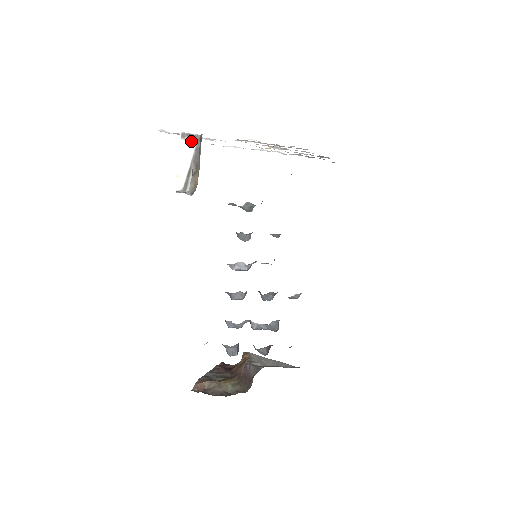
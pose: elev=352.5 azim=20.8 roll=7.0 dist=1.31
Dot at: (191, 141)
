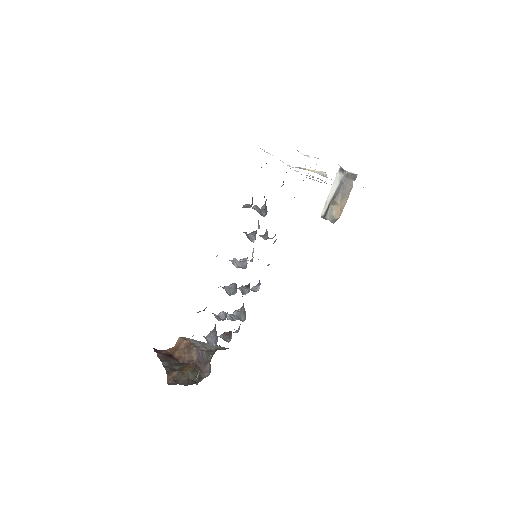
Dot at: (341, 175)
